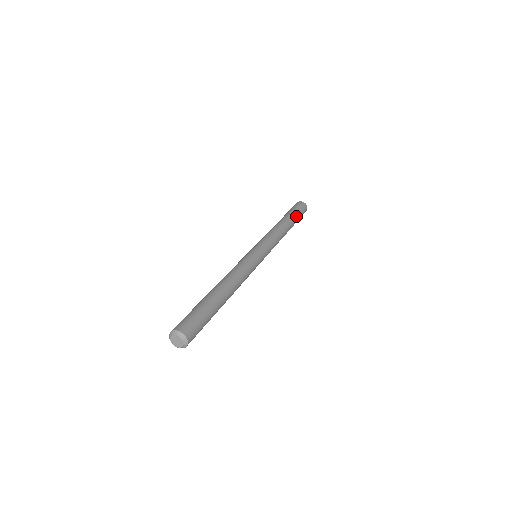
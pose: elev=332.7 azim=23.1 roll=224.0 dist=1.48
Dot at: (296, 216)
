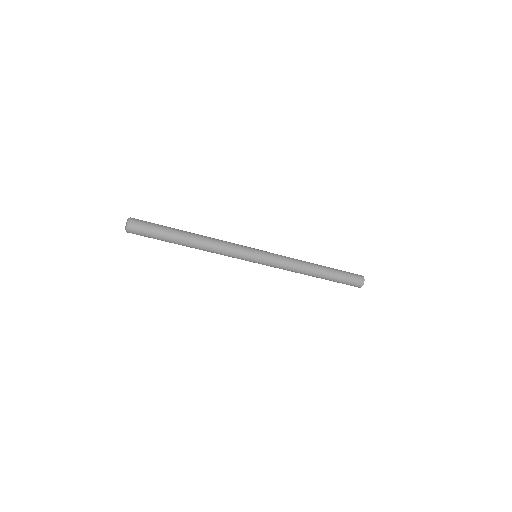
Dot at: occluded
